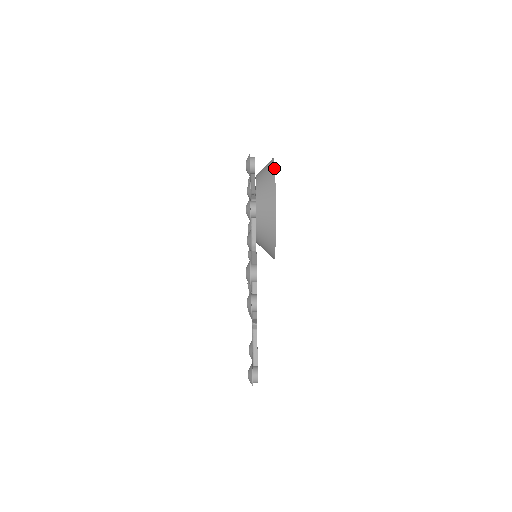
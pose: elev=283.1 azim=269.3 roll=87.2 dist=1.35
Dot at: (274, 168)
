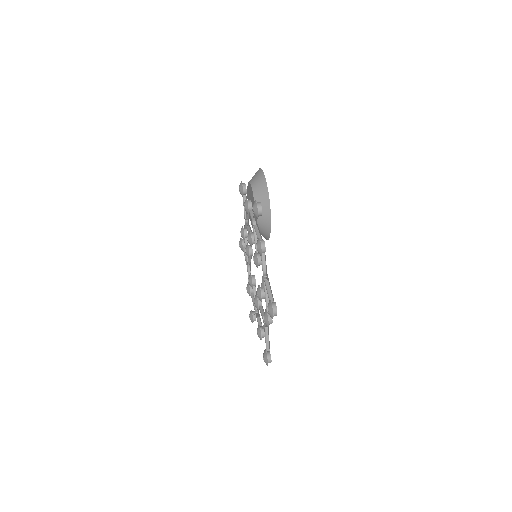
Dot at: (259, 168)
